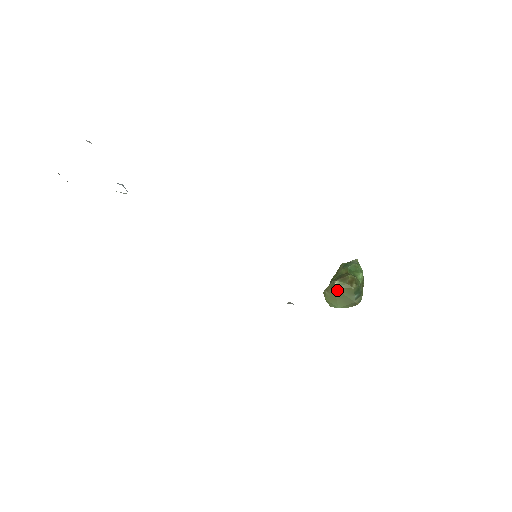
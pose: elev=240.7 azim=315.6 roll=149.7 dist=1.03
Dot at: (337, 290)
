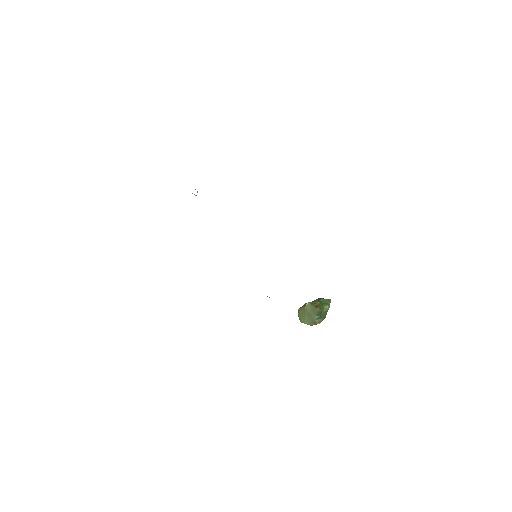
Dot at: (306, 309)
